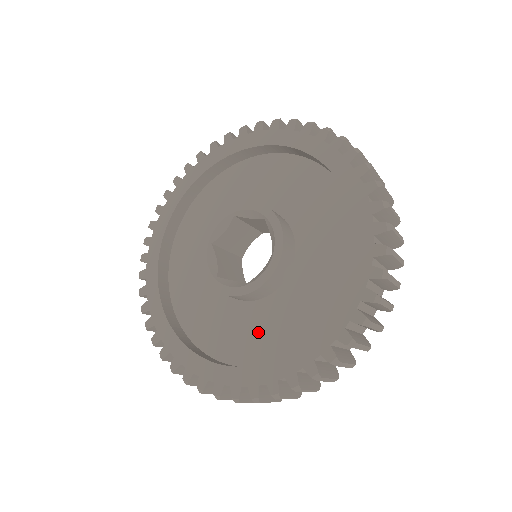
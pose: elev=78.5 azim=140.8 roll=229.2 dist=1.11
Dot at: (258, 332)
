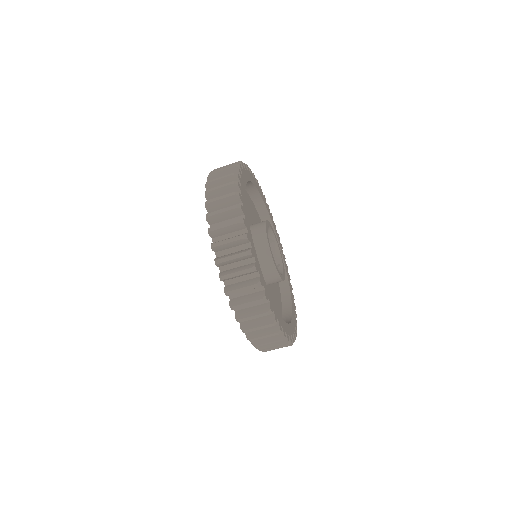
Dot at: occluded
